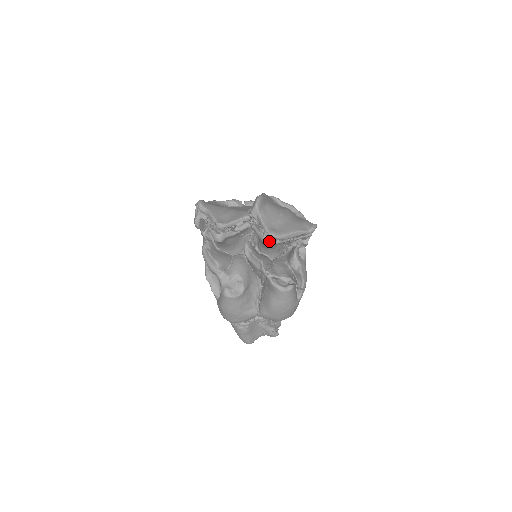
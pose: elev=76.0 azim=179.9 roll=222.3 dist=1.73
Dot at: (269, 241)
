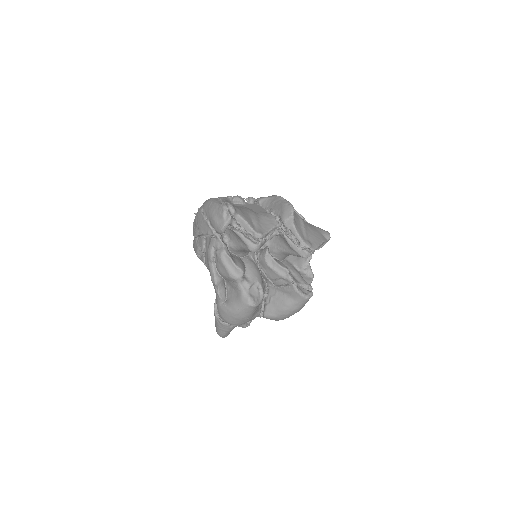
Dot at: (308, 254)
